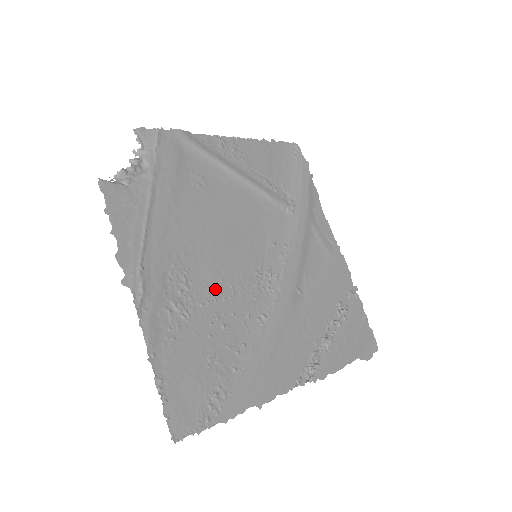
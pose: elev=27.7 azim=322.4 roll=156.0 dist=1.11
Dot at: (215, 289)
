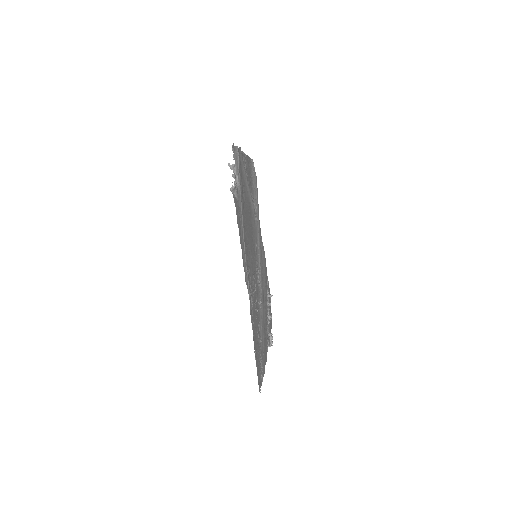
Dot at: (253, 283)
